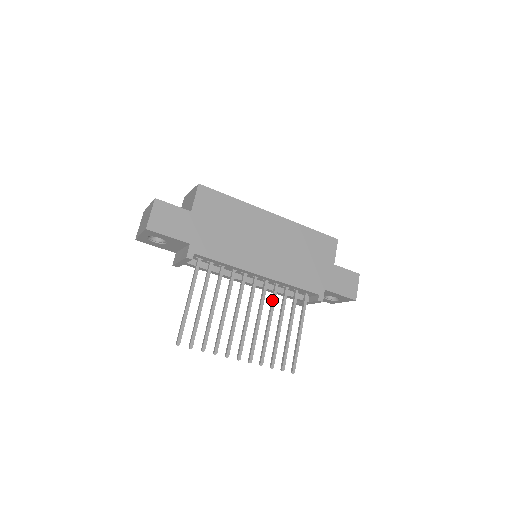
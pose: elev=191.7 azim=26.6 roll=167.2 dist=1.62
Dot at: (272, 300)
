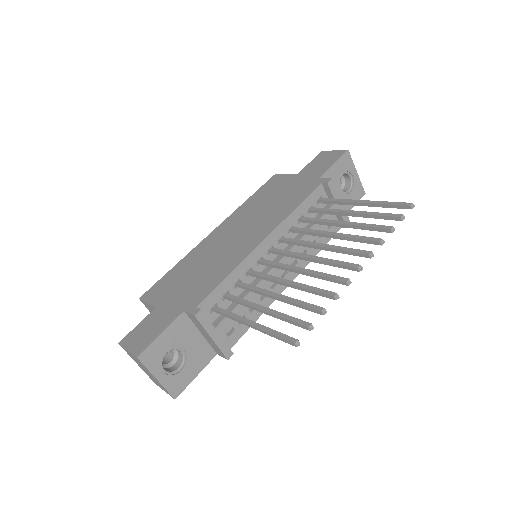
Dot at: (306, 233)
